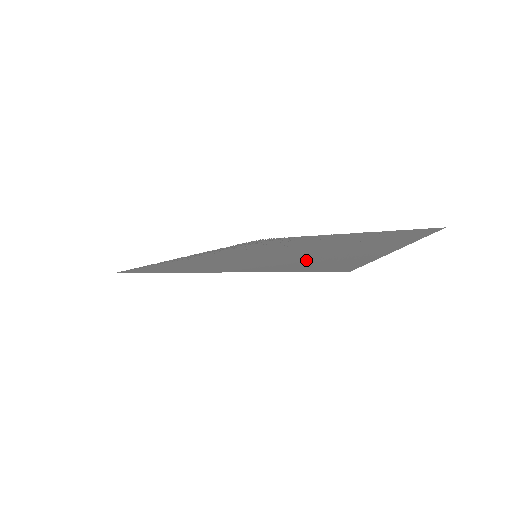
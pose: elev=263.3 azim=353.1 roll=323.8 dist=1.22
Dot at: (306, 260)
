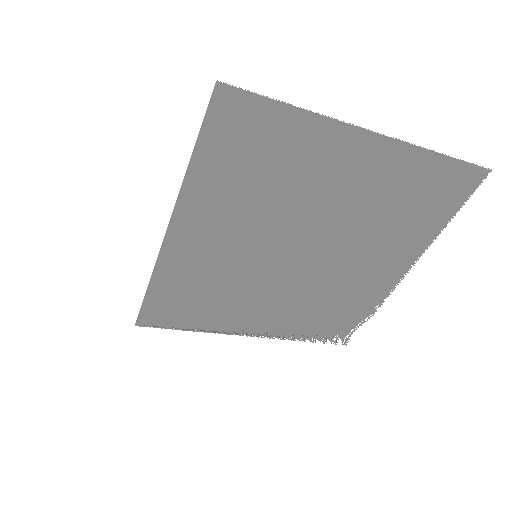
Dot at: (250, 176)
